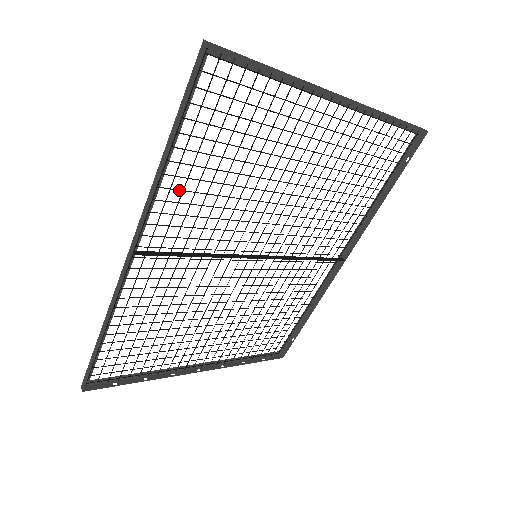
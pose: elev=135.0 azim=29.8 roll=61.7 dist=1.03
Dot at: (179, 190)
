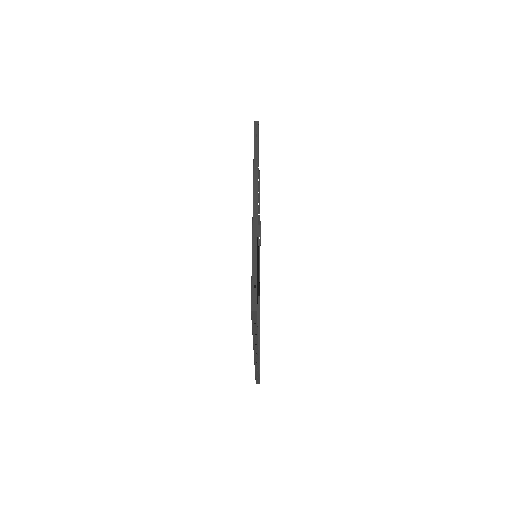
Dot at: occluded
